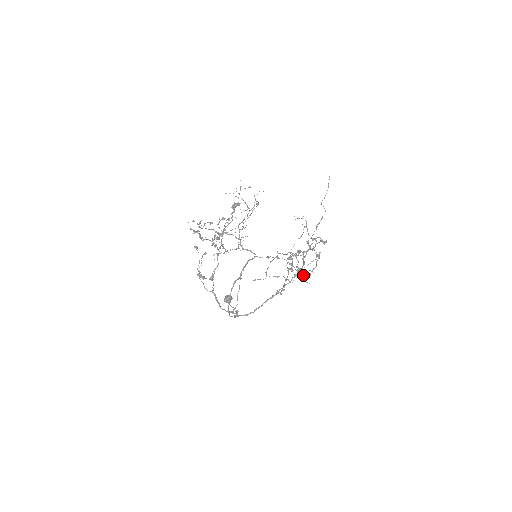
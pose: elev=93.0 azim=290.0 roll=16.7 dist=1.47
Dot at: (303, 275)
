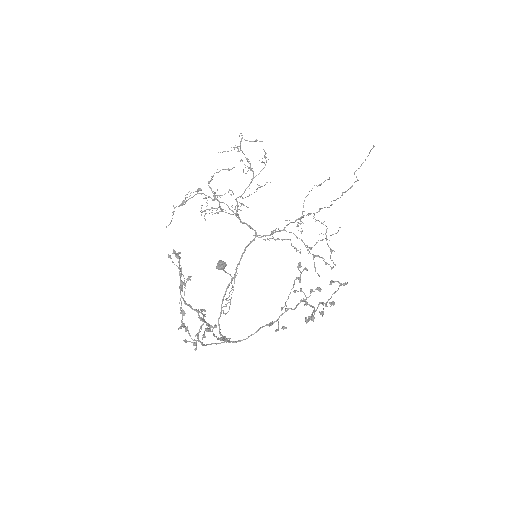
Dot at: occluded
